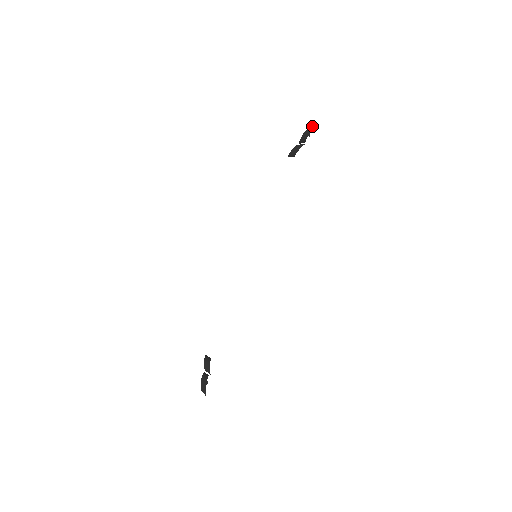
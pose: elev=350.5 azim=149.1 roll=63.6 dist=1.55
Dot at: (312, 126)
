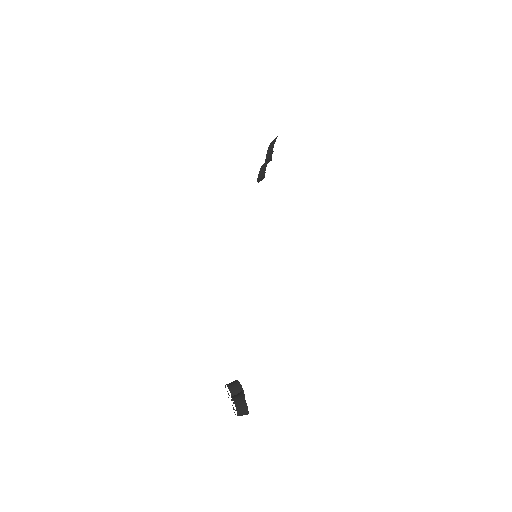
Dot at: (275, 138)
